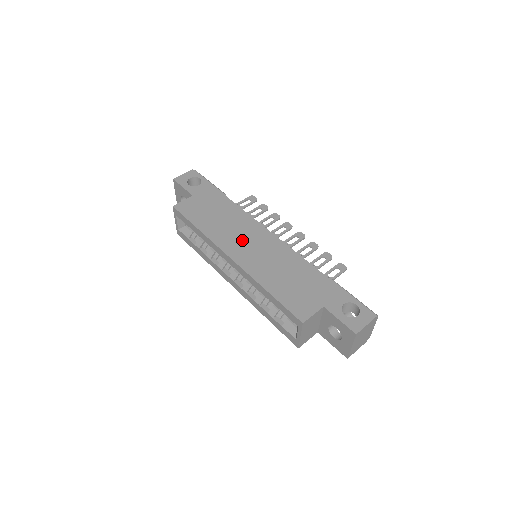
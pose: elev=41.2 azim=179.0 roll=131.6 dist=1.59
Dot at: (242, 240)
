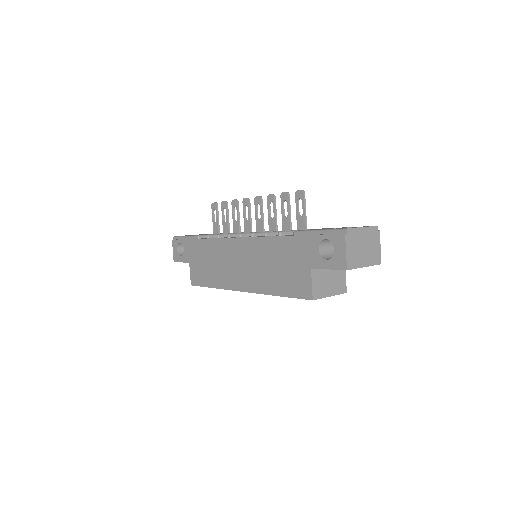
Dot at: (233, 267)
